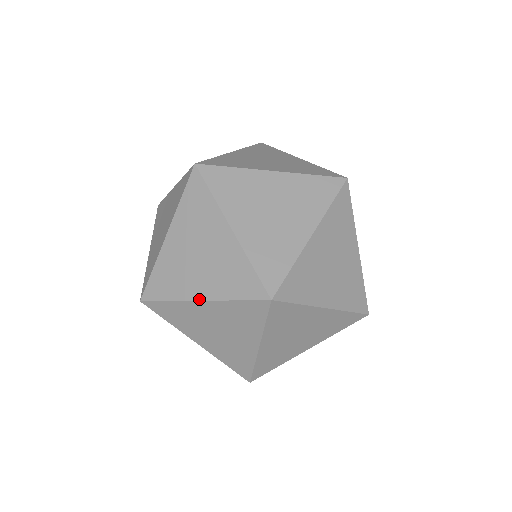
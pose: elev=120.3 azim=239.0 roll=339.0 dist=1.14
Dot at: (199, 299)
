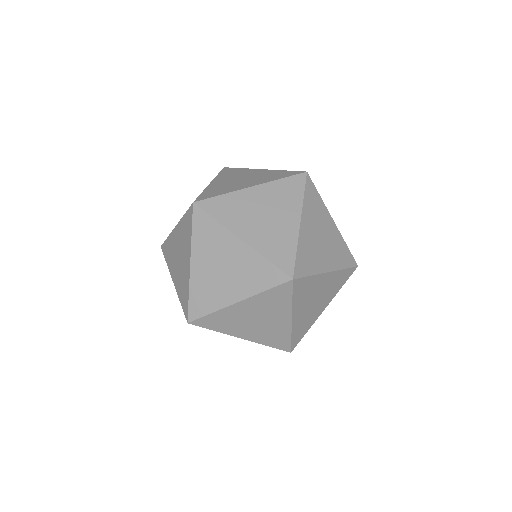
Dot at: (236, 302)
